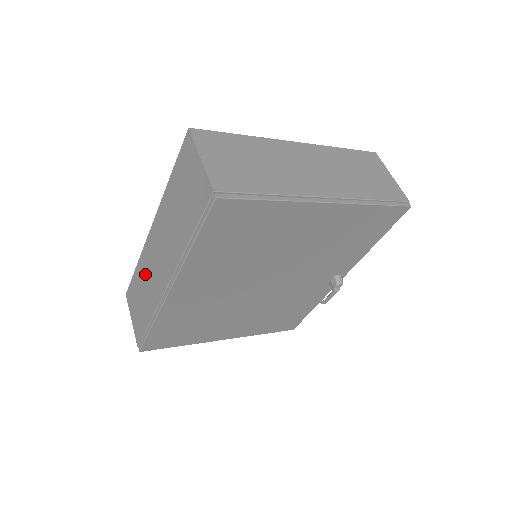
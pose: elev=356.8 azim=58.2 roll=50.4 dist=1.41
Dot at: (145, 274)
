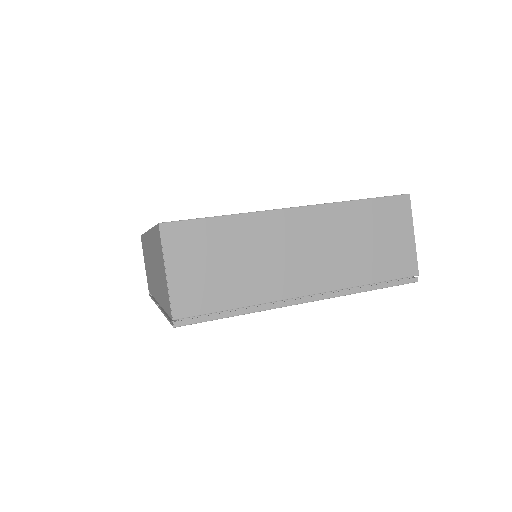
Dot at: (147, 256)
